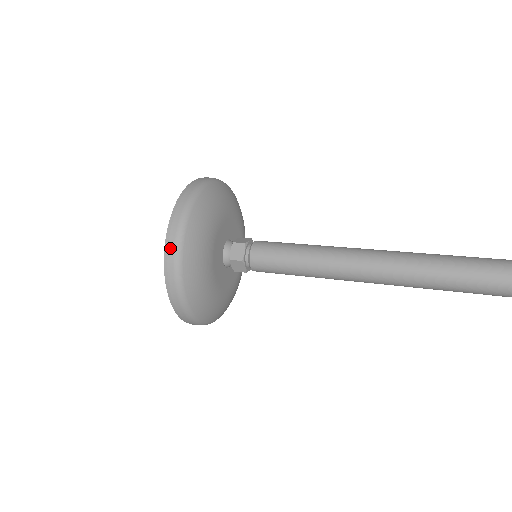
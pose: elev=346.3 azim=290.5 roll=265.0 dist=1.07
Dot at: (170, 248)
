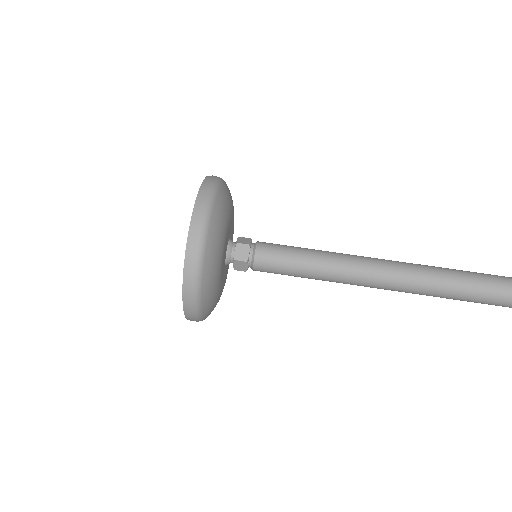
Dot at: (192, 253)
